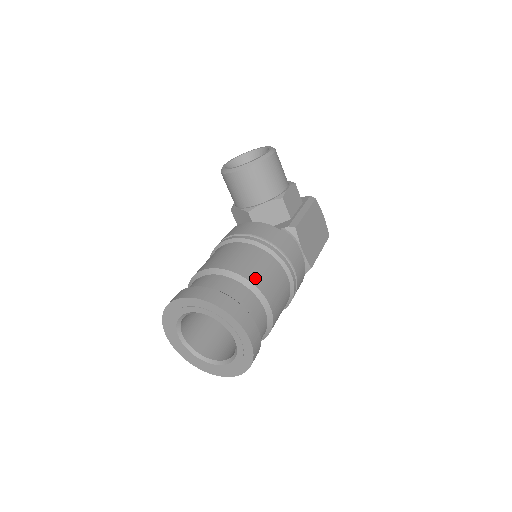
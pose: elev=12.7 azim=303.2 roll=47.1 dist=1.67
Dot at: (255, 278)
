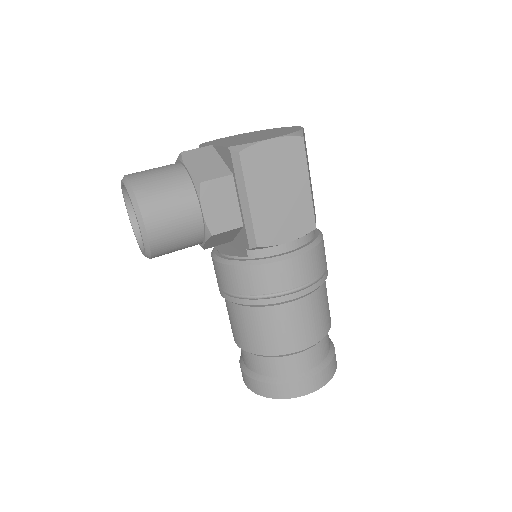
Dot at: (274, 348)
